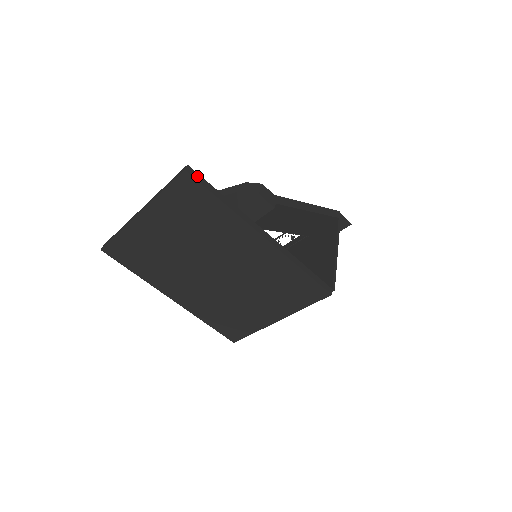
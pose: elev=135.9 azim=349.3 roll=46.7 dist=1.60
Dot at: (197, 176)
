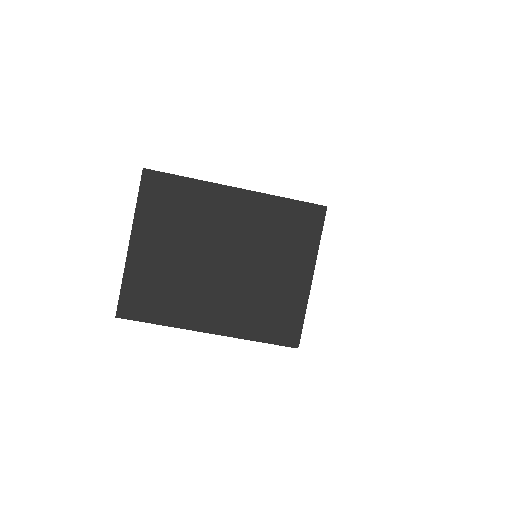
Dot at: (155, 171)
